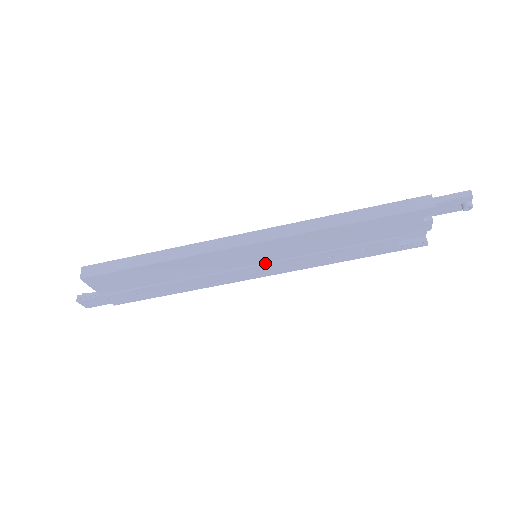
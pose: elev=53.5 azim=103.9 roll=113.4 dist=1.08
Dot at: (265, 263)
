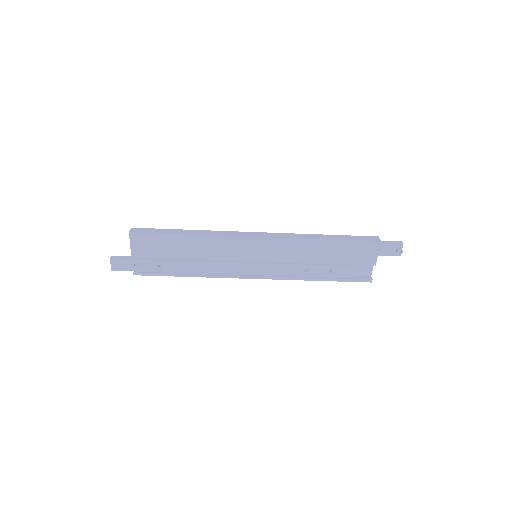
Dot at: (261, 262)
